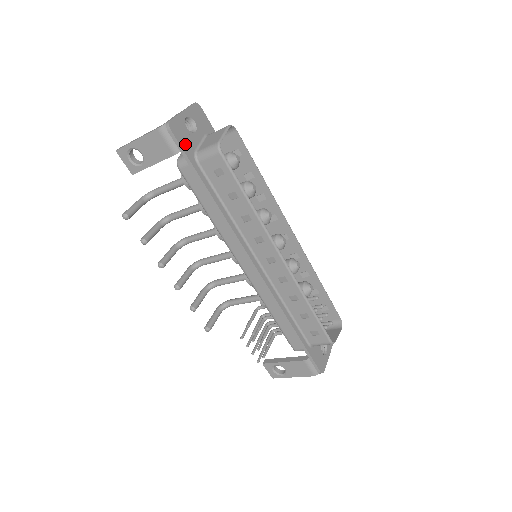
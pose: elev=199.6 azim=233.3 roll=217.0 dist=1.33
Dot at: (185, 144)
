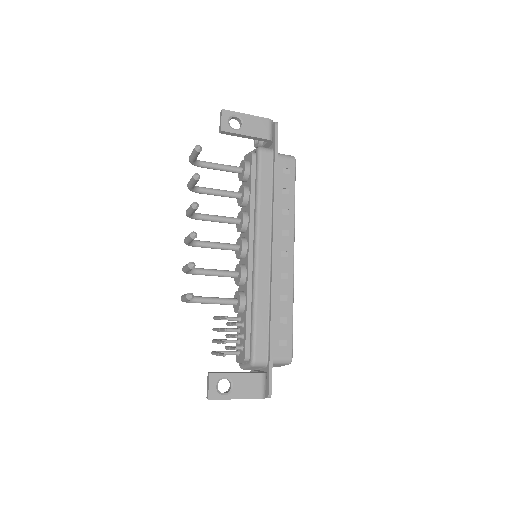
Dot at: occluded
